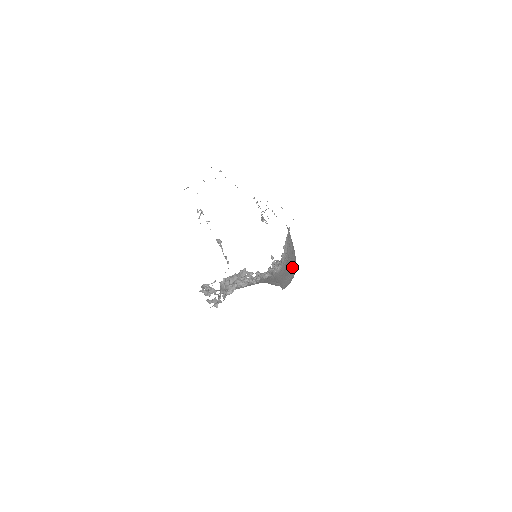
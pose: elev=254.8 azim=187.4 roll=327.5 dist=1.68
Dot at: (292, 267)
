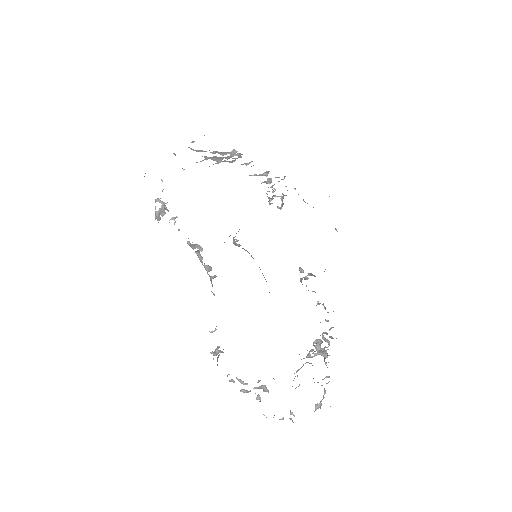
Dot at: occluded
